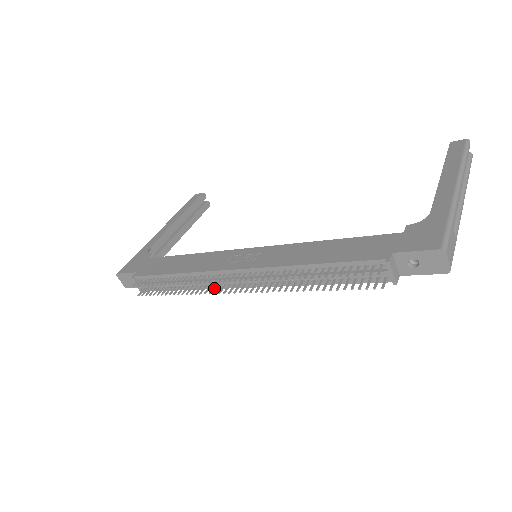
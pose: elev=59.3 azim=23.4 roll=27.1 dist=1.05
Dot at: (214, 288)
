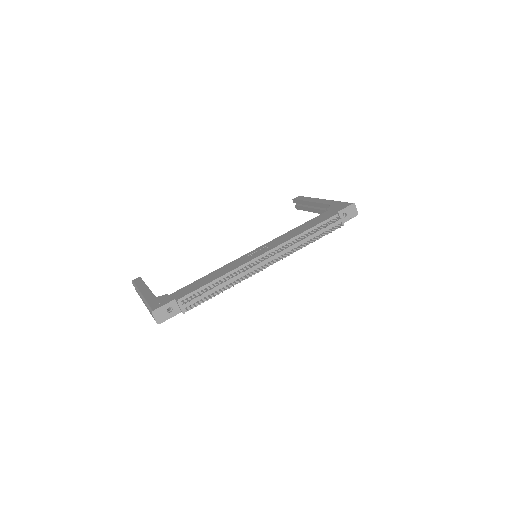
Dot at: (250, 275)
